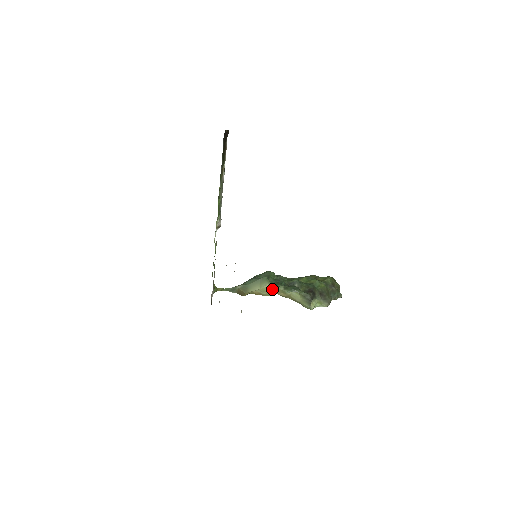
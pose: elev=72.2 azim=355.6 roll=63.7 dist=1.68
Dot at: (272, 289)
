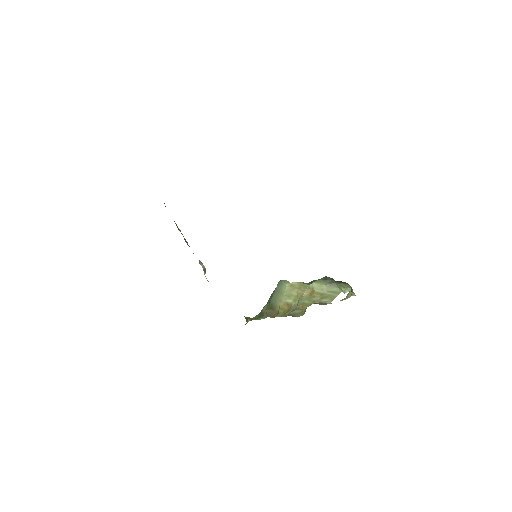
Dot at: (294, 288)
